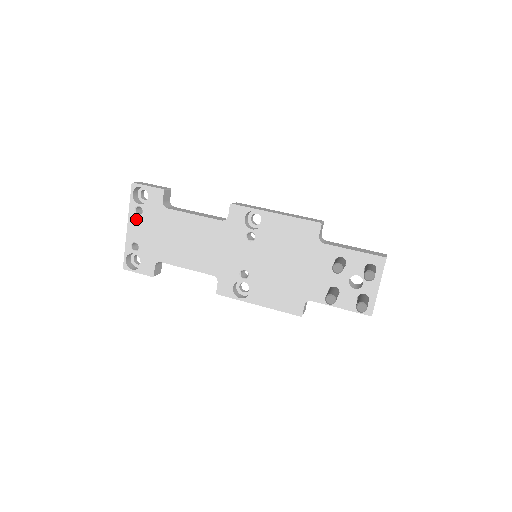
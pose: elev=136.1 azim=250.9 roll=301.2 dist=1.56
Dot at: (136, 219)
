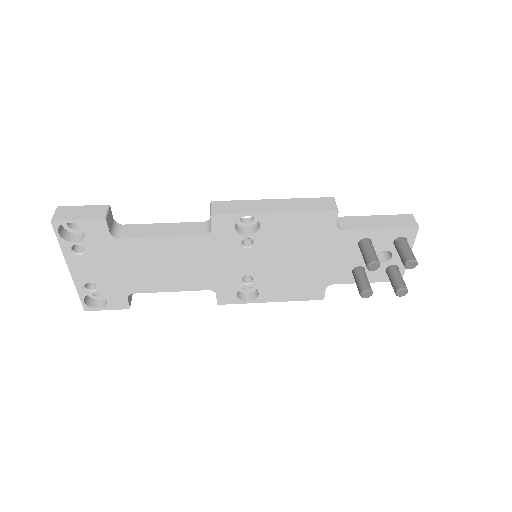
Dot at: (78, 260)
